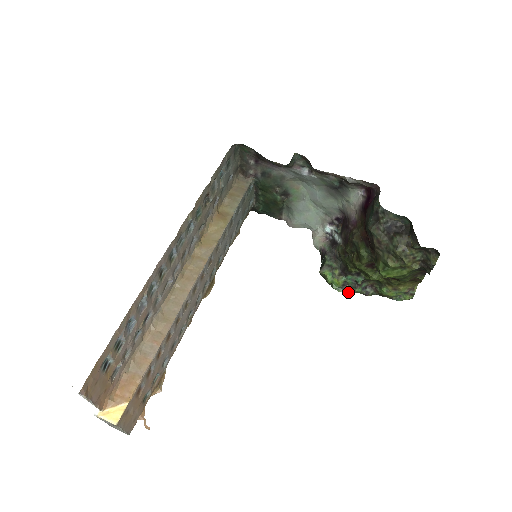
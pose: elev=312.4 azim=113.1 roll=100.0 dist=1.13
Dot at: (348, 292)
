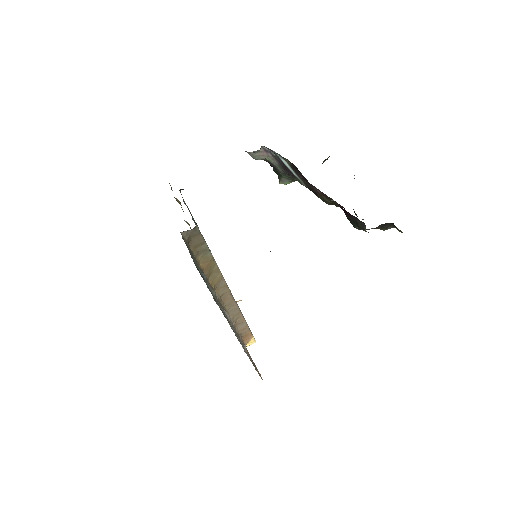
Dot at: occluded
